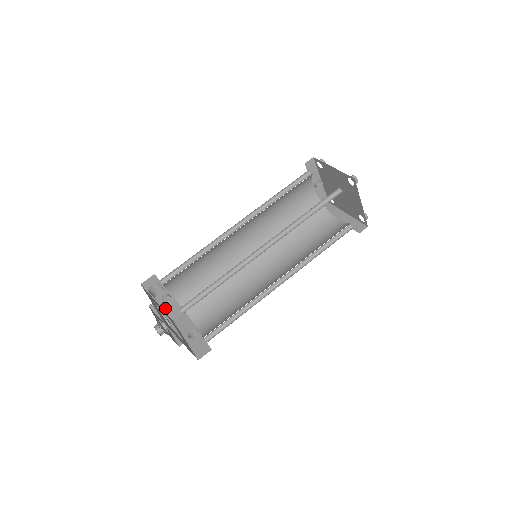
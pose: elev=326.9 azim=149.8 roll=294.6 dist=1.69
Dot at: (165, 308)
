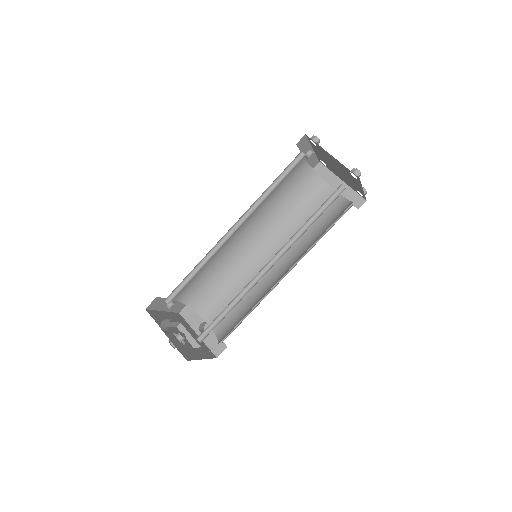
Dot at: (170, 310)
